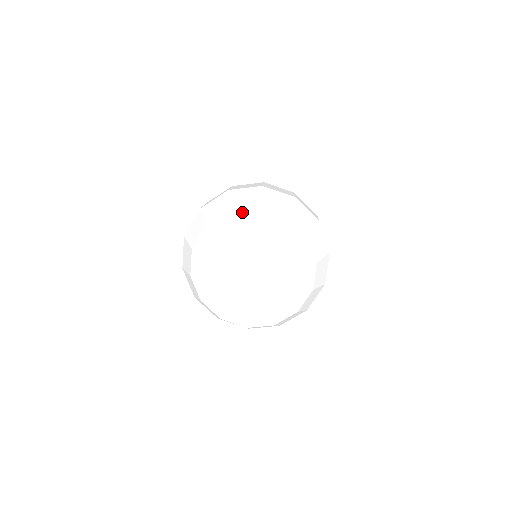
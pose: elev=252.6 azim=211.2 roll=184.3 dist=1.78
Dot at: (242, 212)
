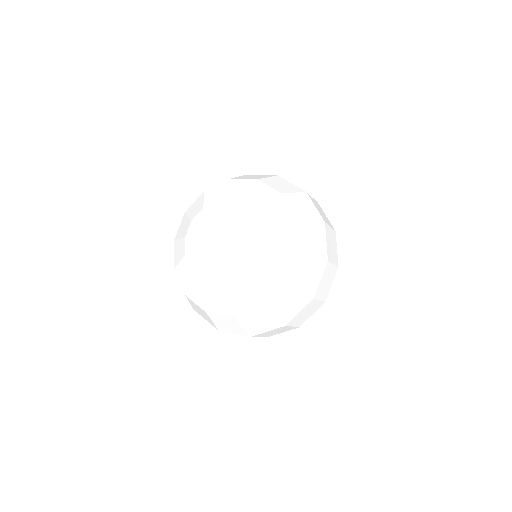
Dot at: (179, 229)
